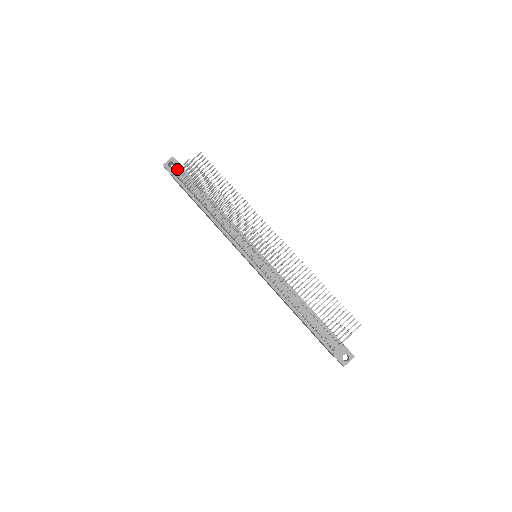
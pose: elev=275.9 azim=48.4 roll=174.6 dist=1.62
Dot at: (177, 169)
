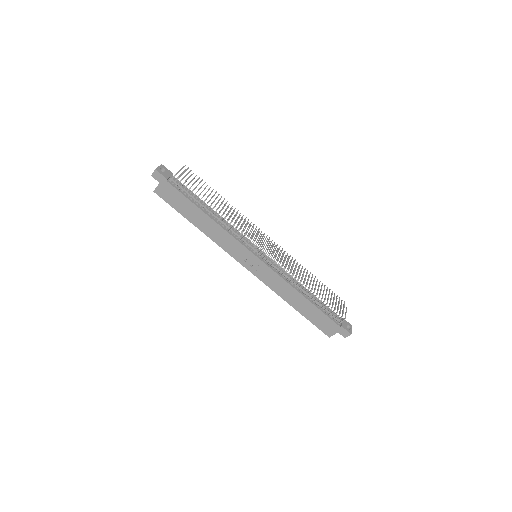
Dot at: (177, 172)
